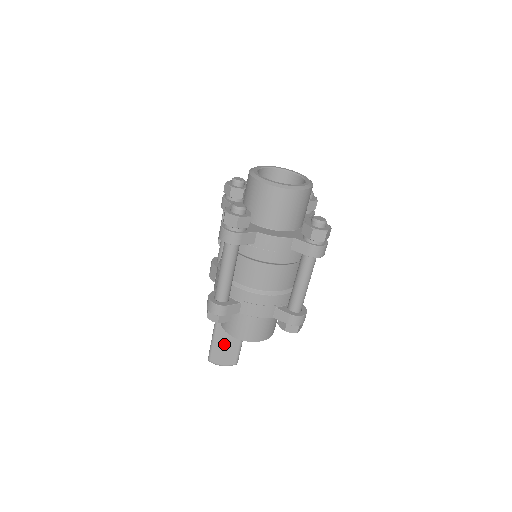
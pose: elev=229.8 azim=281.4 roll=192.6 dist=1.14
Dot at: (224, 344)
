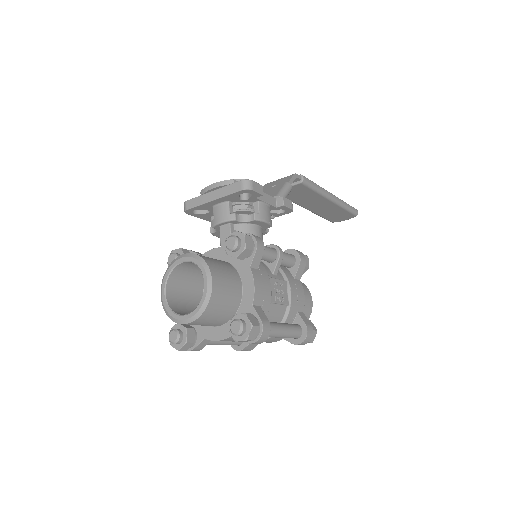
Dot at: (331, 214)
